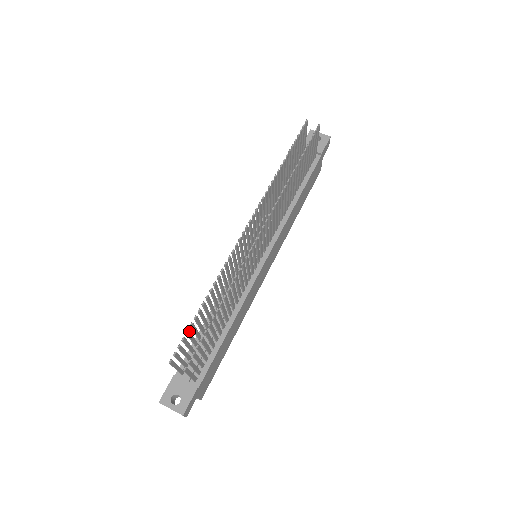
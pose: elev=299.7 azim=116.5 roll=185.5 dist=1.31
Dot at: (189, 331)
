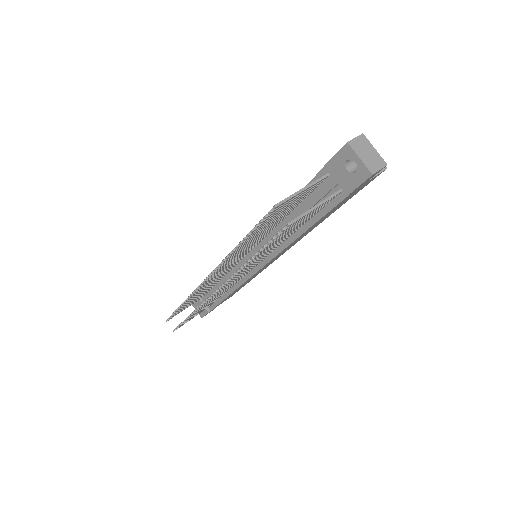
Dot at: (175, 313)
